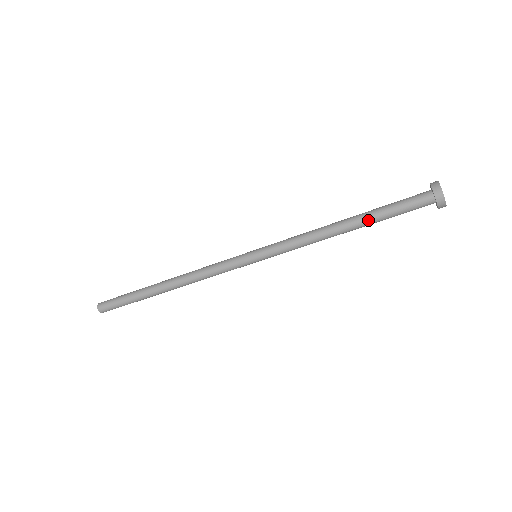
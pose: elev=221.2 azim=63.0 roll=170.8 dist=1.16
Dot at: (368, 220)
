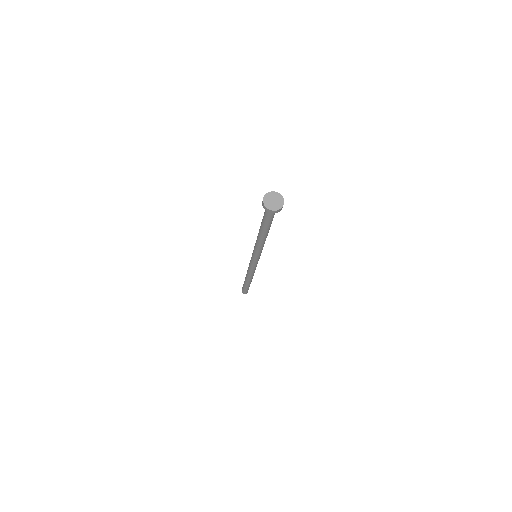
Dot at: (268, 229)
